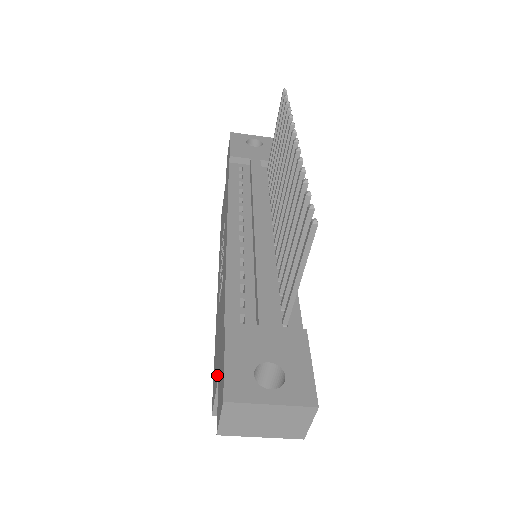
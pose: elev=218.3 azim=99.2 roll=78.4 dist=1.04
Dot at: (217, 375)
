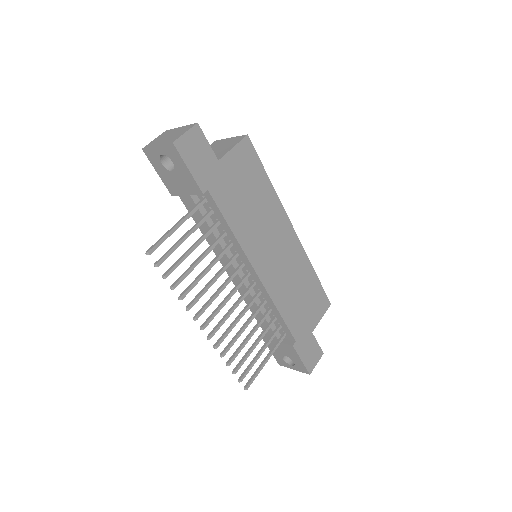
Dot at: occluded
